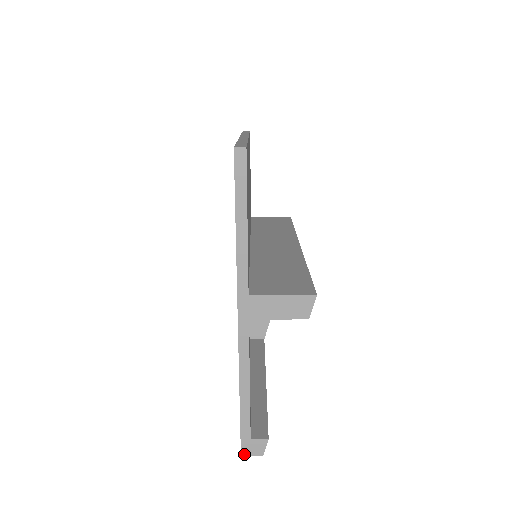
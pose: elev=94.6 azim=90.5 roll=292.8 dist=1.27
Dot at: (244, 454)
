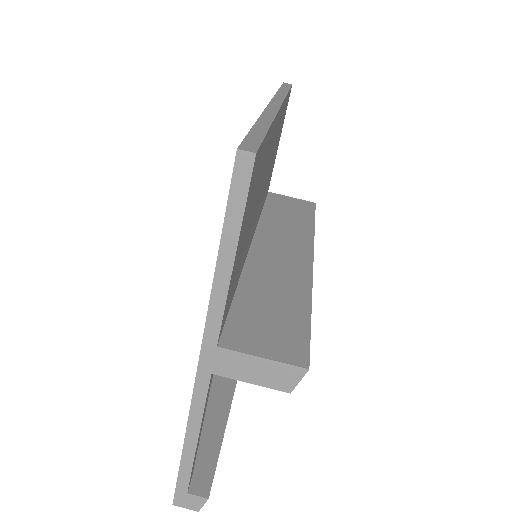
Dot at: (176, 504)
